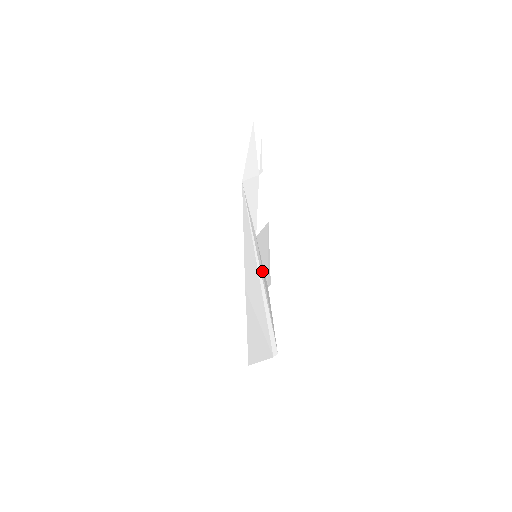
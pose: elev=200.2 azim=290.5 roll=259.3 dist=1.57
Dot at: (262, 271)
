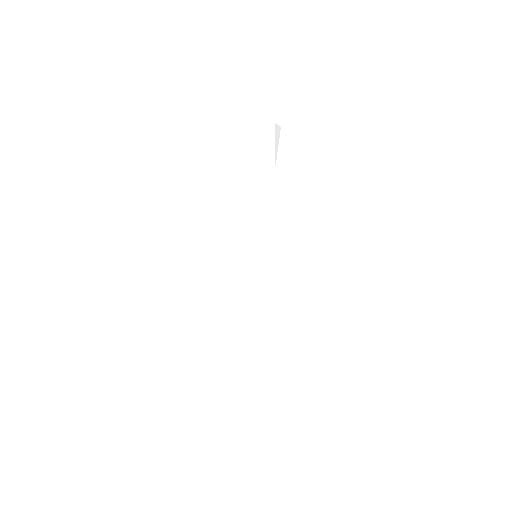
Dot at: occluded
